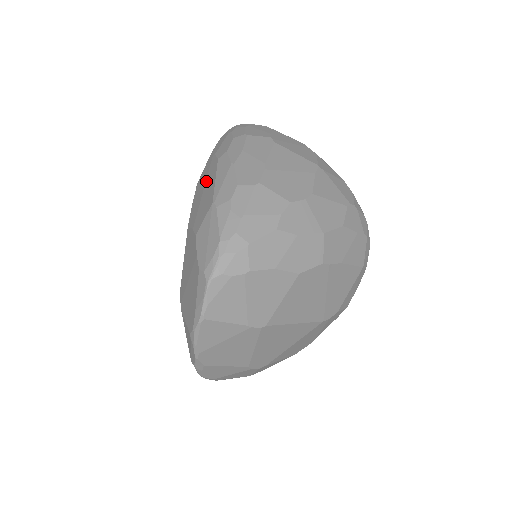
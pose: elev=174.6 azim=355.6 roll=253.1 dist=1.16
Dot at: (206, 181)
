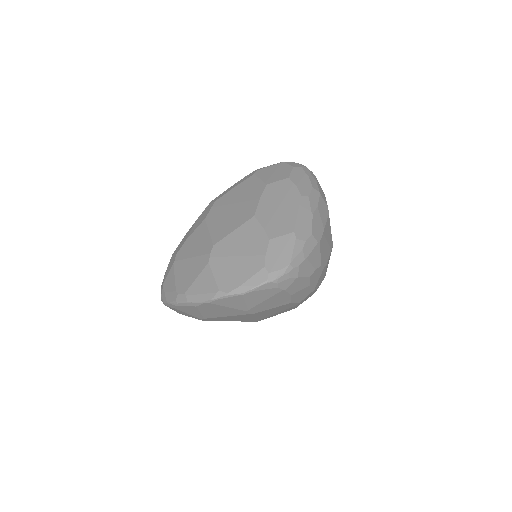
Dot at: (284, 200)
